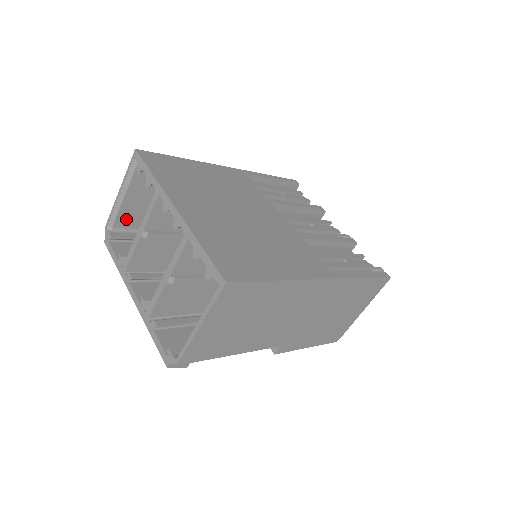
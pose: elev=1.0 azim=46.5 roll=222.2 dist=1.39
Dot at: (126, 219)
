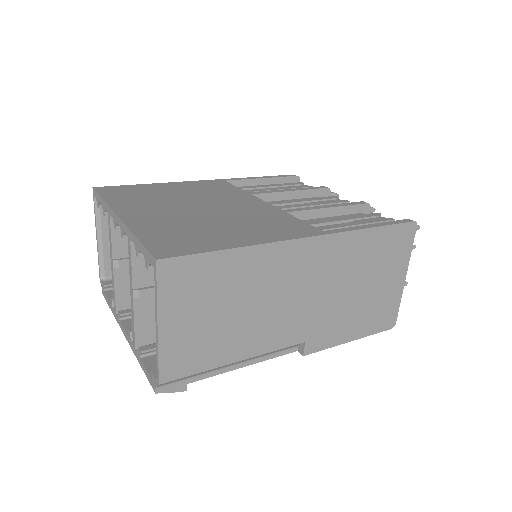
Dot at: occluded
